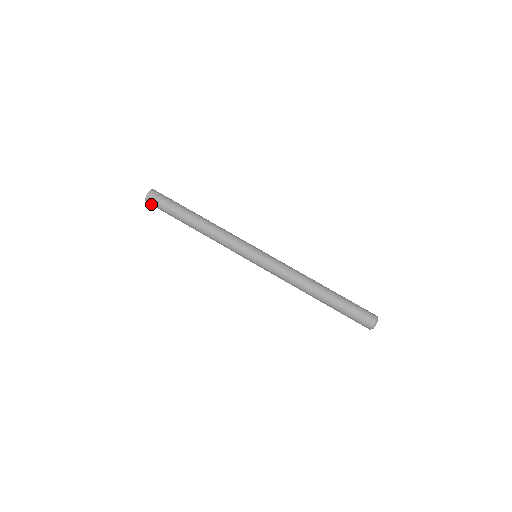
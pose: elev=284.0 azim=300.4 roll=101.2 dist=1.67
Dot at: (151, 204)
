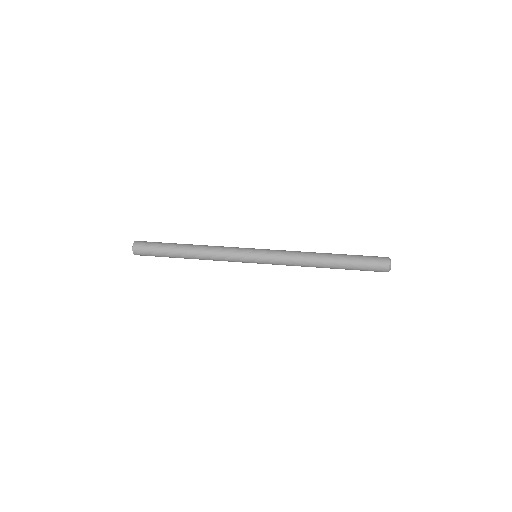
Dot at: (139, 251)
